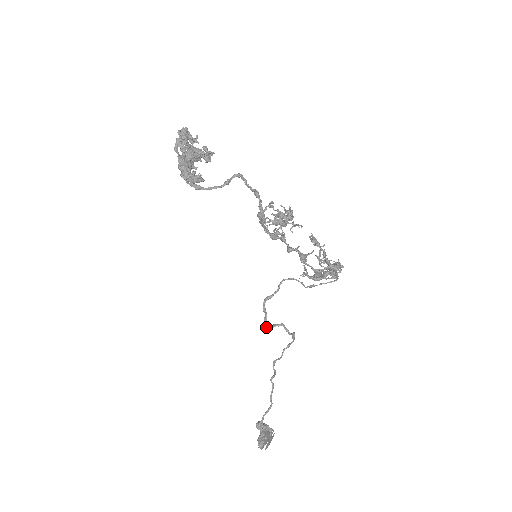
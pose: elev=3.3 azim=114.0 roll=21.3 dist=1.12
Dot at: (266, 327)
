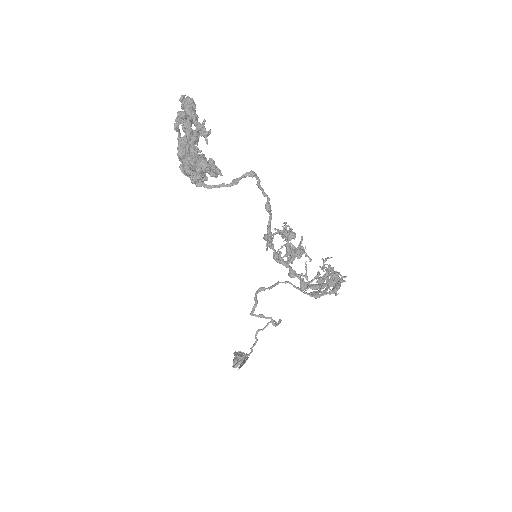
Dot at: (254, 315)
